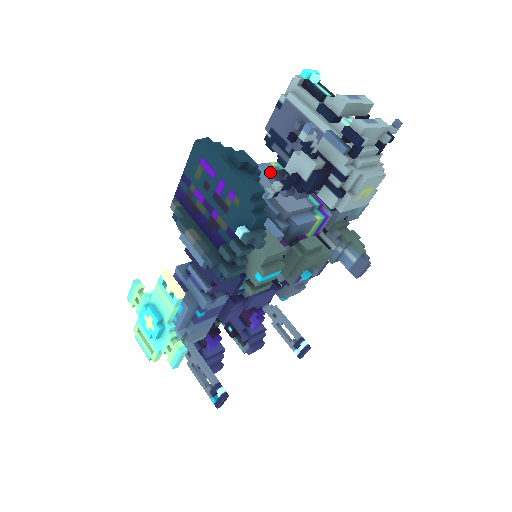
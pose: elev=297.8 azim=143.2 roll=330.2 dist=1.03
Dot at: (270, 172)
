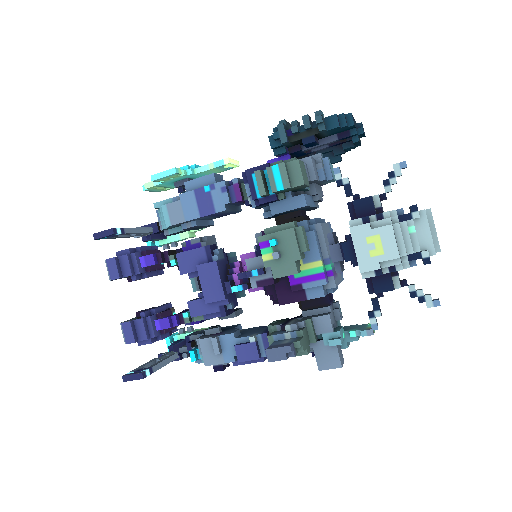
Dot at: occluded
